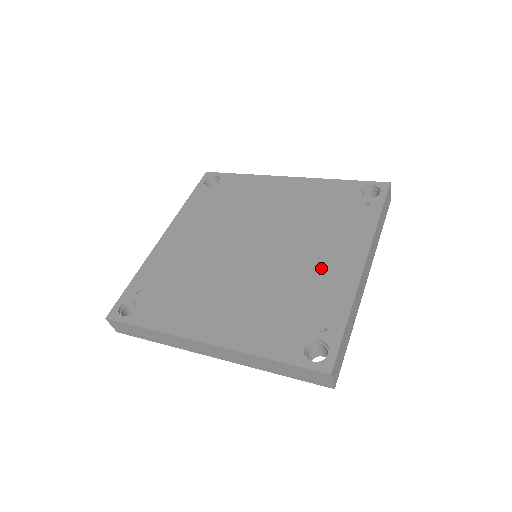
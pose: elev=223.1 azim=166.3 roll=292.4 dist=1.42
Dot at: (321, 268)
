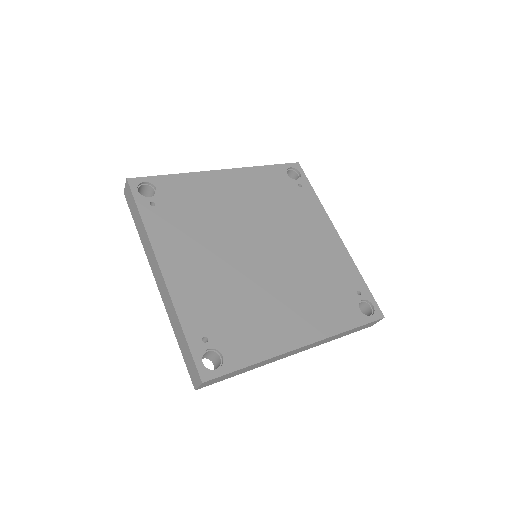
Dot at: (319, 248)
